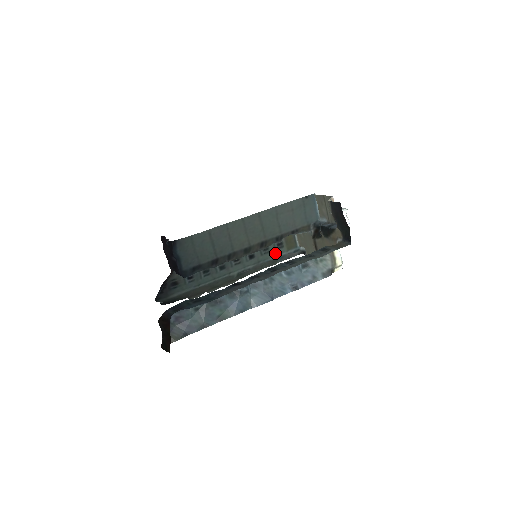
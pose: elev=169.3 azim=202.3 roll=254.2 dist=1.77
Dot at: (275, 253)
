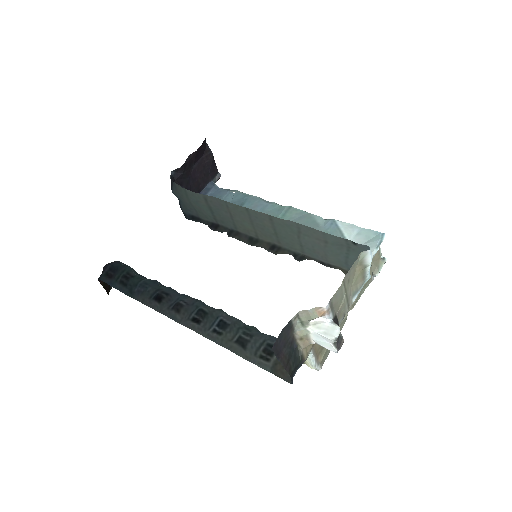
Dot at: occluded
